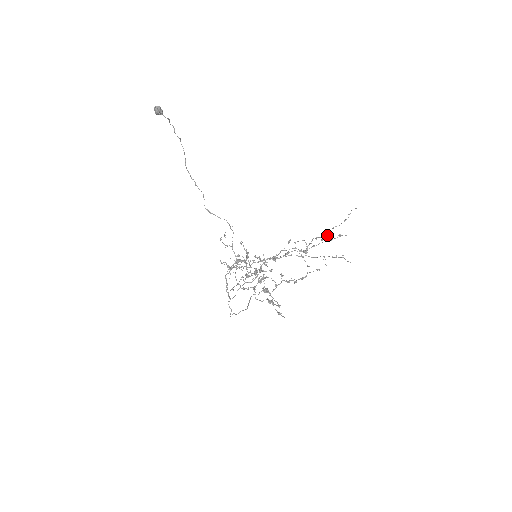
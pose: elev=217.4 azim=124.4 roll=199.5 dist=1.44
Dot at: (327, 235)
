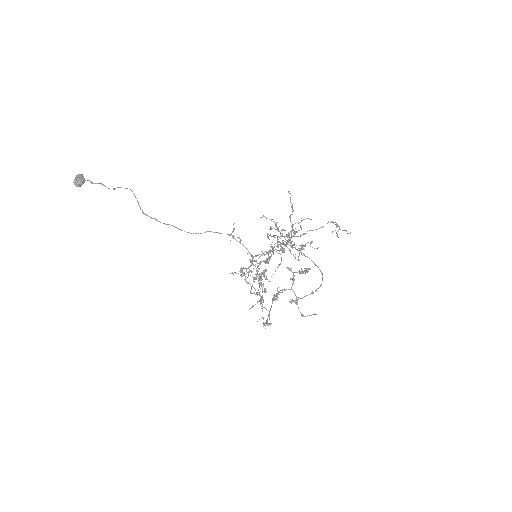
Dot at: (292, 225)
